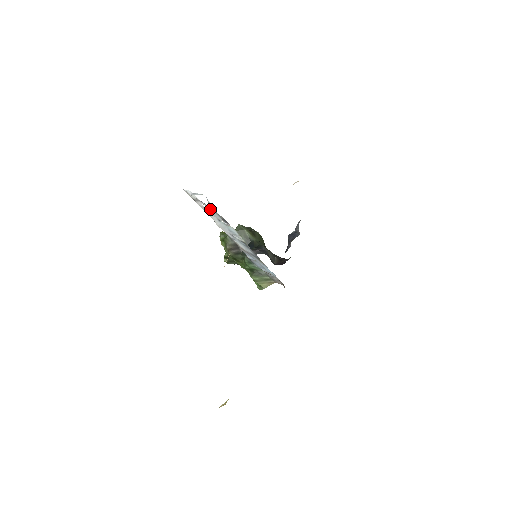
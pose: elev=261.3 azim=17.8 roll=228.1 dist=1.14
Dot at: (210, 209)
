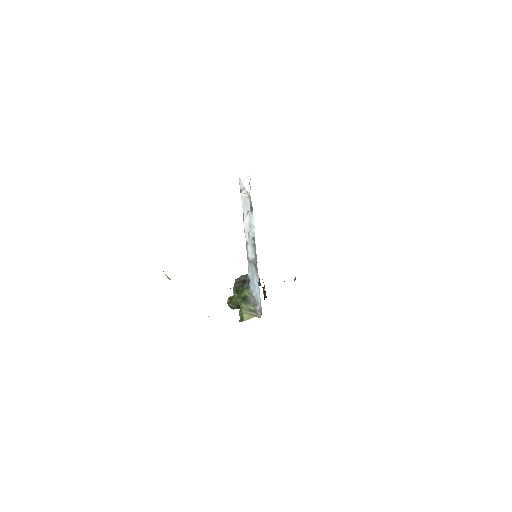
Dot at: (247, 196)
